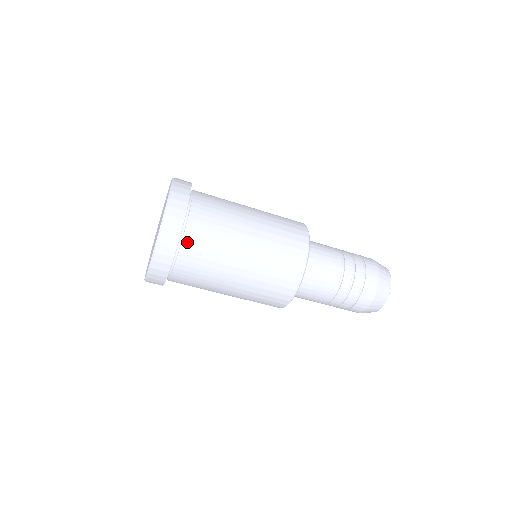
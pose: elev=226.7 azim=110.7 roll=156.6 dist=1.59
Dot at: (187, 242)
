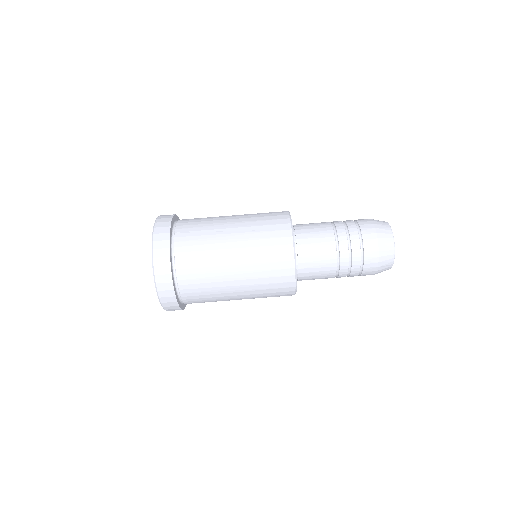
Dot at: (179, 237)
